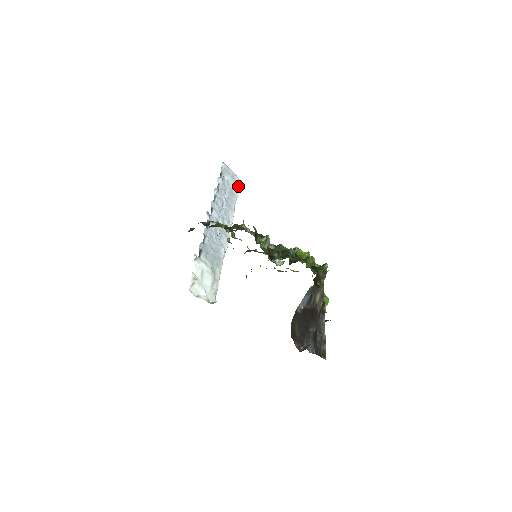
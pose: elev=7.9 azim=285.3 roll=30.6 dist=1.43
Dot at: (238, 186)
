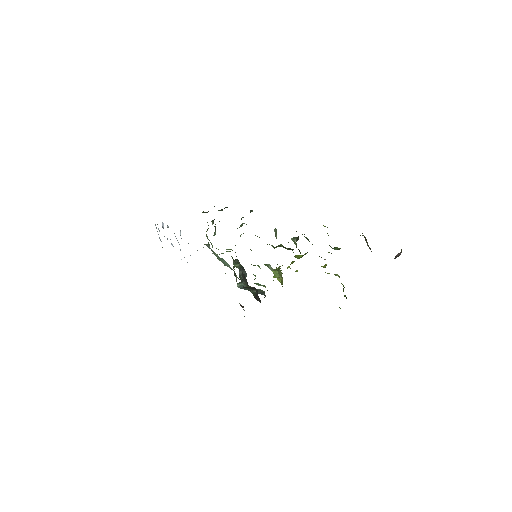
Dot at: occluded
